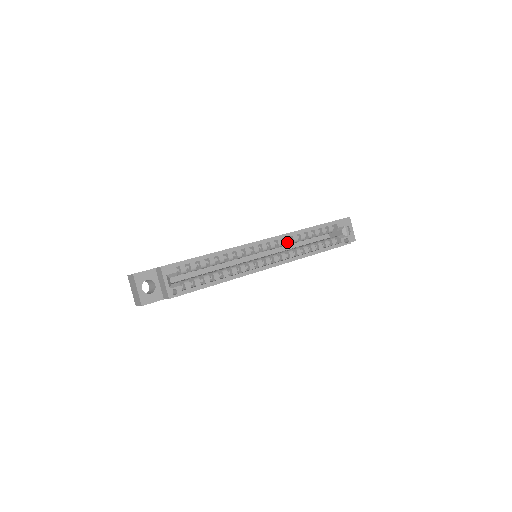
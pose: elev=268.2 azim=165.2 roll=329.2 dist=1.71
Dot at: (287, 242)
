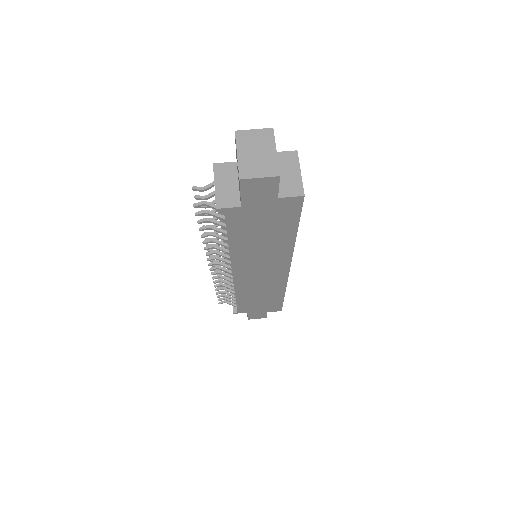
Dot at: occluded
